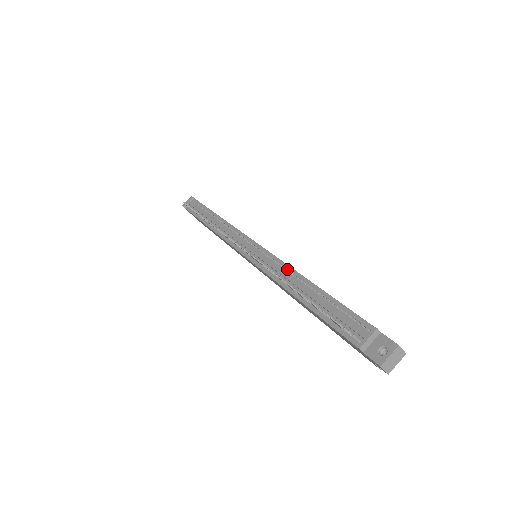
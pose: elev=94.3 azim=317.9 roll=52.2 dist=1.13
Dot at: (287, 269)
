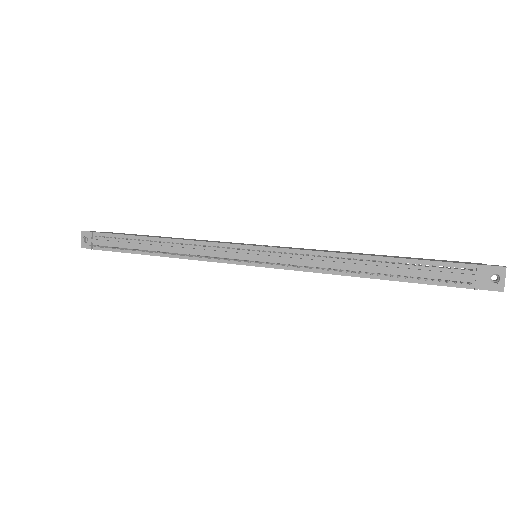
Dot at: occluded
